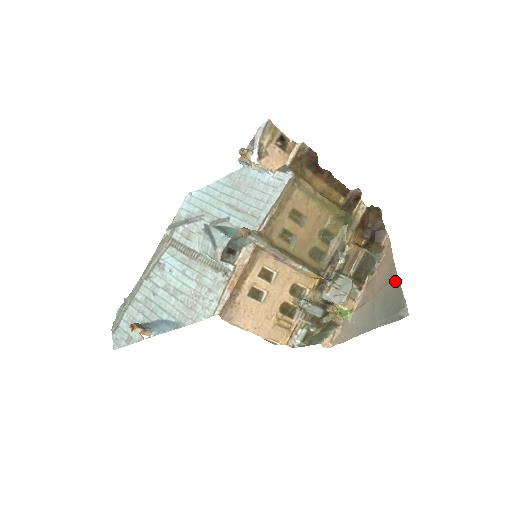
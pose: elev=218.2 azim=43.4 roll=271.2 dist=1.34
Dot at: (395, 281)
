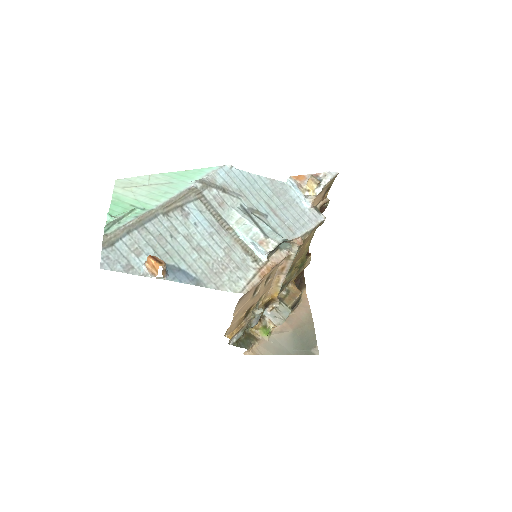
Dot at: (311, 326)
